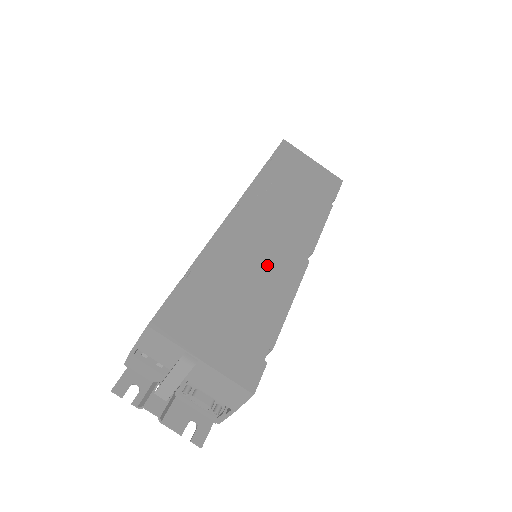
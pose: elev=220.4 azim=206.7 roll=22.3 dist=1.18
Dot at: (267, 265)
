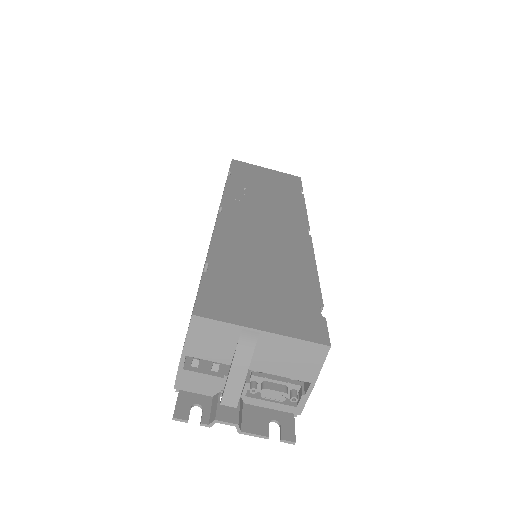
Dot at: (276, 245)
